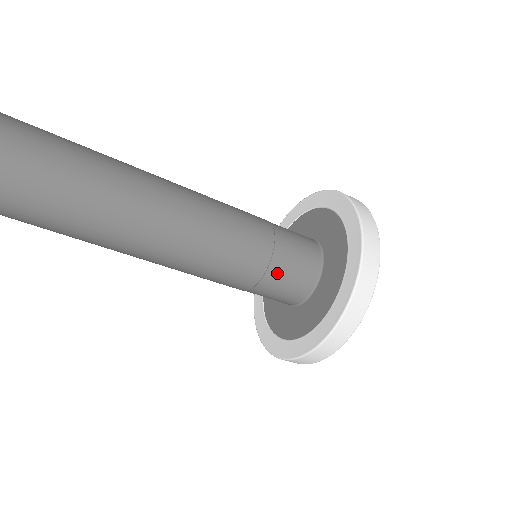
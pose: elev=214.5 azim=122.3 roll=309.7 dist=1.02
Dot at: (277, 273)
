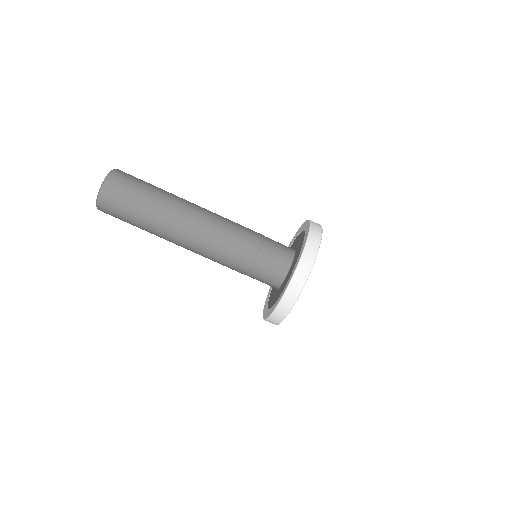
Dot at: (270, 239)
